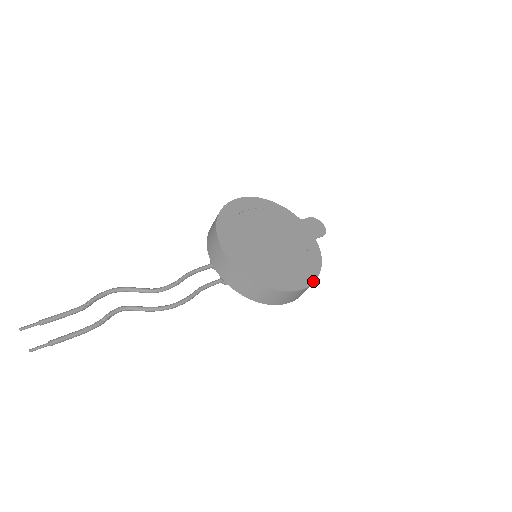
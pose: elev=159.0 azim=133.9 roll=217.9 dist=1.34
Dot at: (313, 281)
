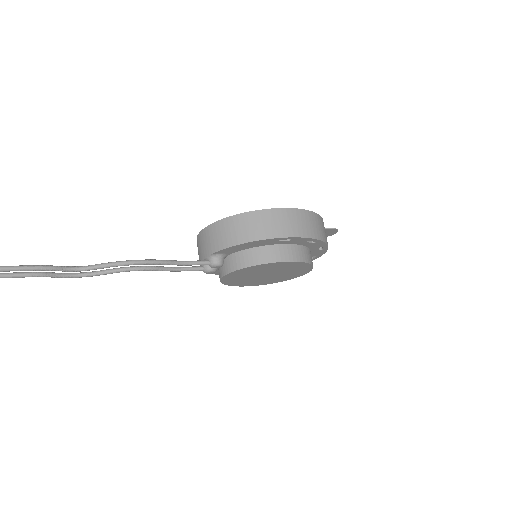
Dot at: (302, 210)
